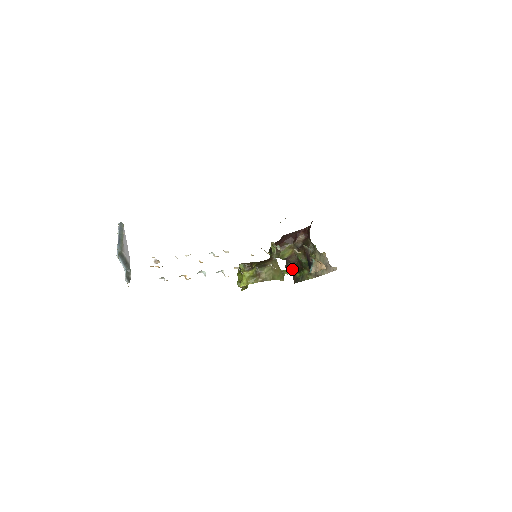
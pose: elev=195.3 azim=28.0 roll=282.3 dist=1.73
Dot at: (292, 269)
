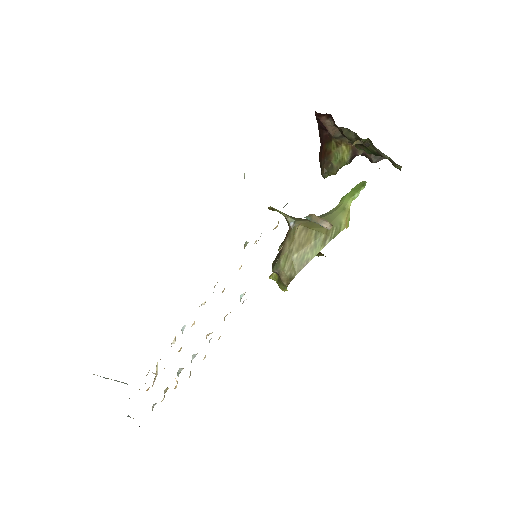
Dot at: (381, 157)
